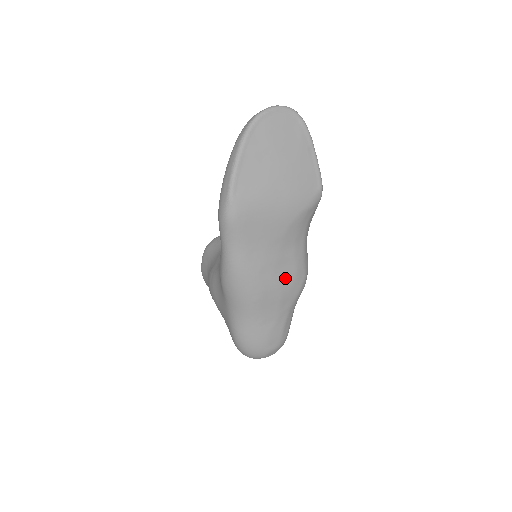
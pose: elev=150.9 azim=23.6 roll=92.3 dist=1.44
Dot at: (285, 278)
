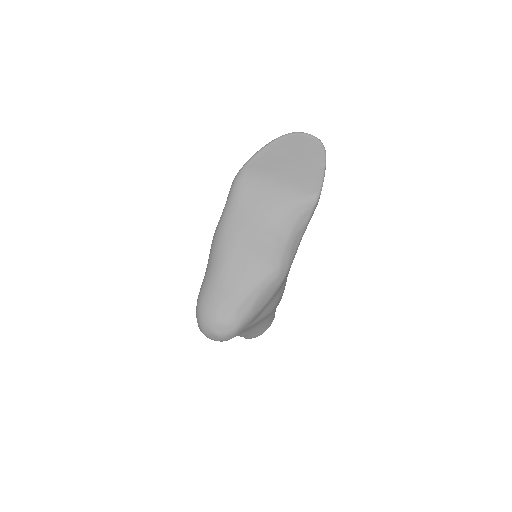
Dot at: (259, 252)
